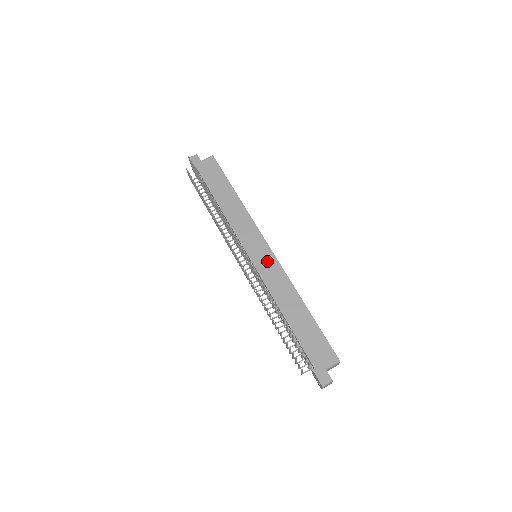
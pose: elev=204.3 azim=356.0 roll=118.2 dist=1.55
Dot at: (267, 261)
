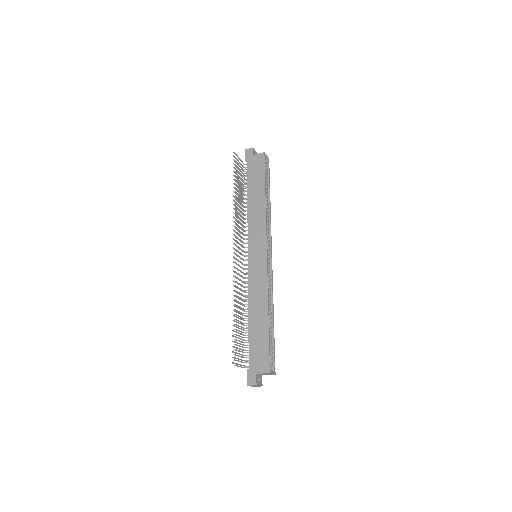
Dot at: (259, 264)
